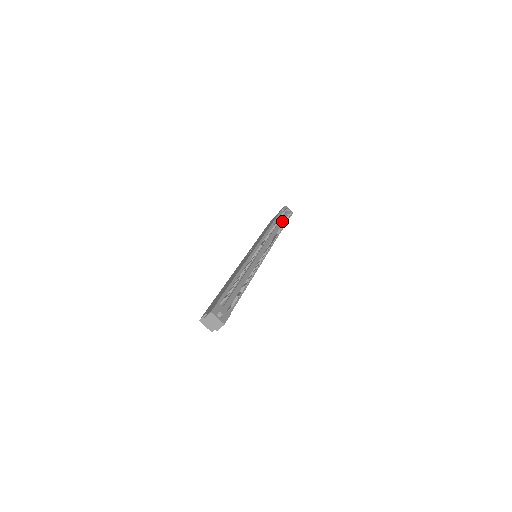
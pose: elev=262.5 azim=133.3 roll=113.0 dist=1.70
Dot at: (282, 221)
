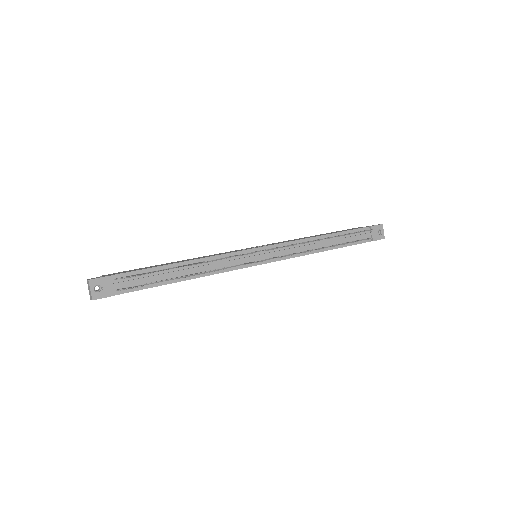
Dot at: (350, 239)
